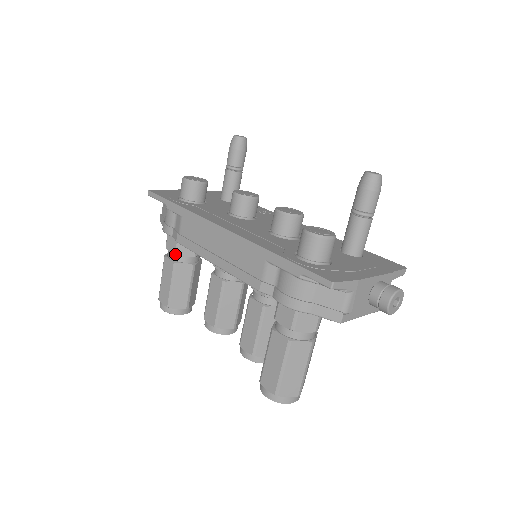
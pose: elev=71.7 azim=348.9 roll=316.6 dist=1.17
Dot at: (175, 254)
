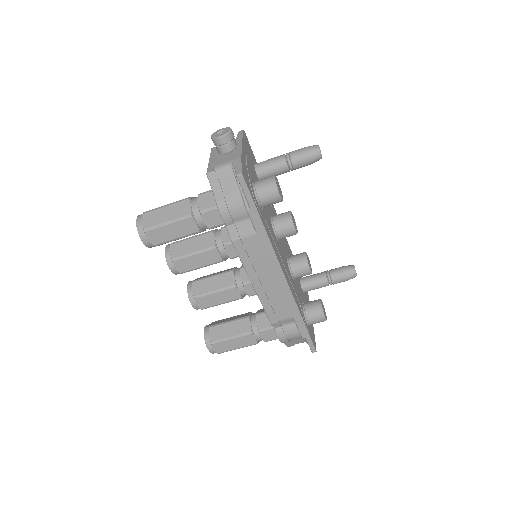
Dot at: (207, 227)
